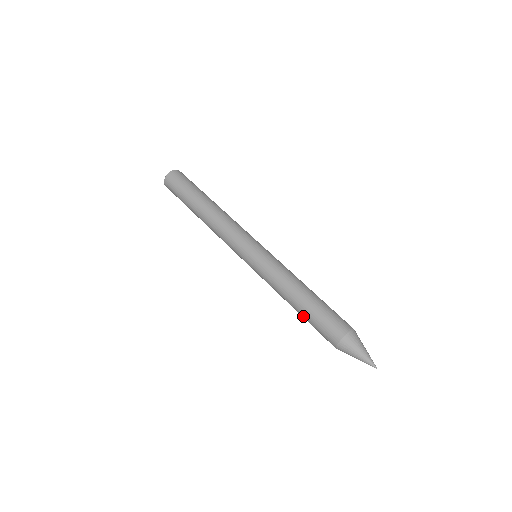
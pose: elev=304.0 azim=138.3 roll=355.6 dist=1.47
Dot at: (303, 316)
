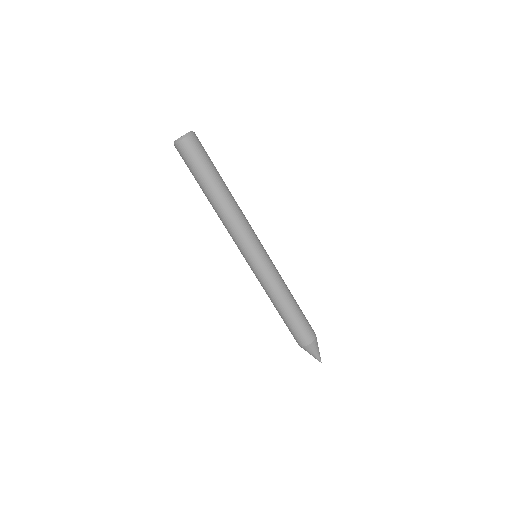
Dot at: occluded
